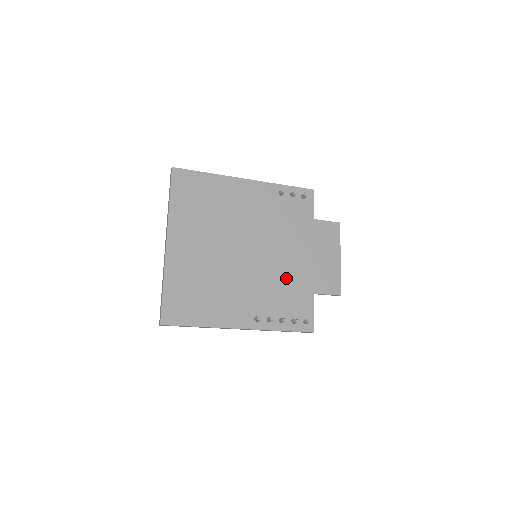
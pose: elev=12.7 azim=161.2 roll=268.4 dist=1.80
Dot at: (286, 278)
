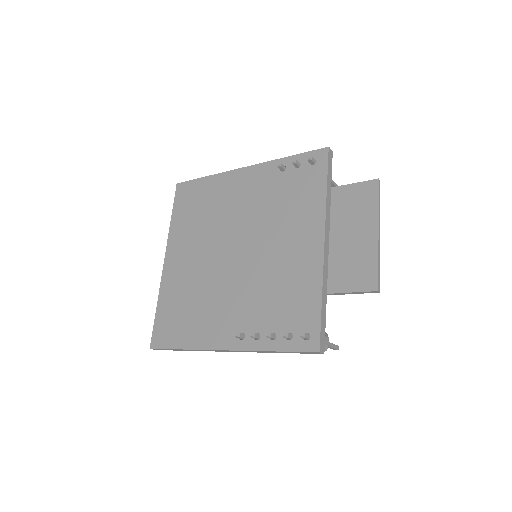
Dot at: (283, 277)
